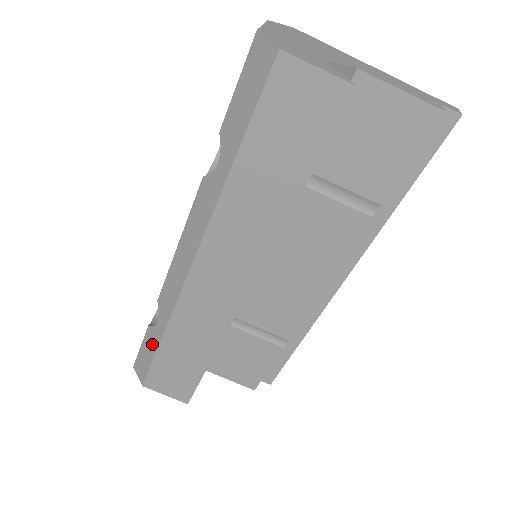
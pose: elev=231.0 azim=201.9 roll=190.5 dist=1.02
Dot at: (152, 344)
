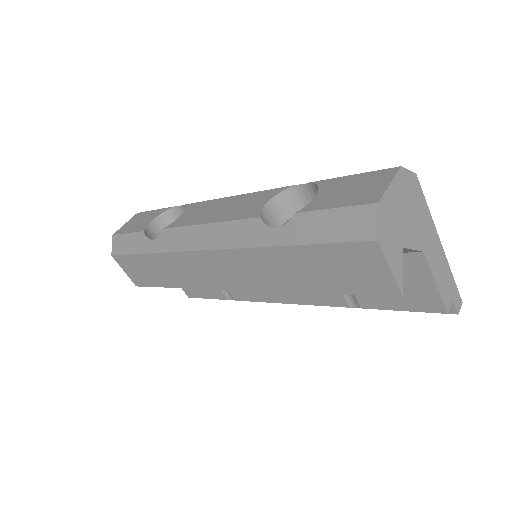
Dot at: (138, 245)
